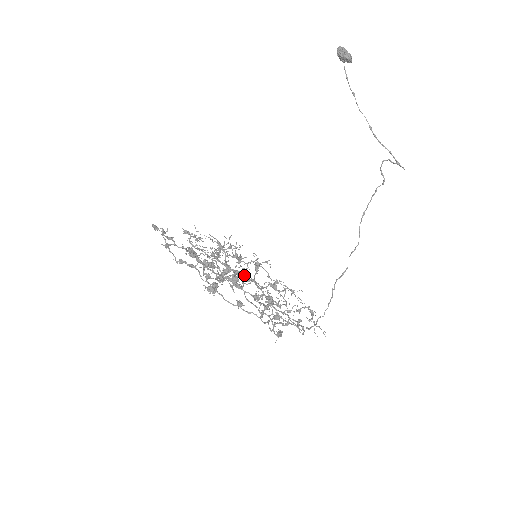
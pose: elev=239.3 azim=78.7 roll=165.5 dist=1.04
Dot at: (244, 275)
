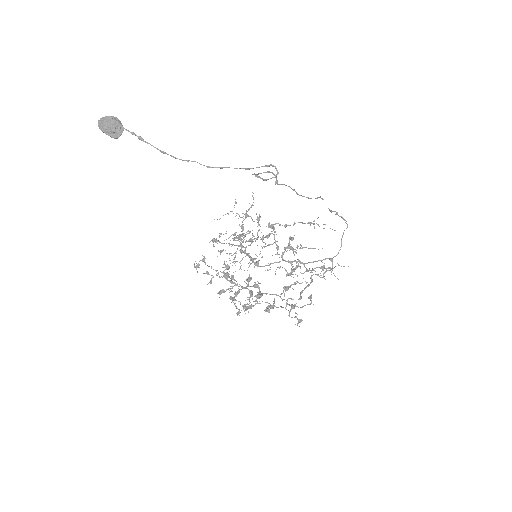
Dot at: (262, 266)
